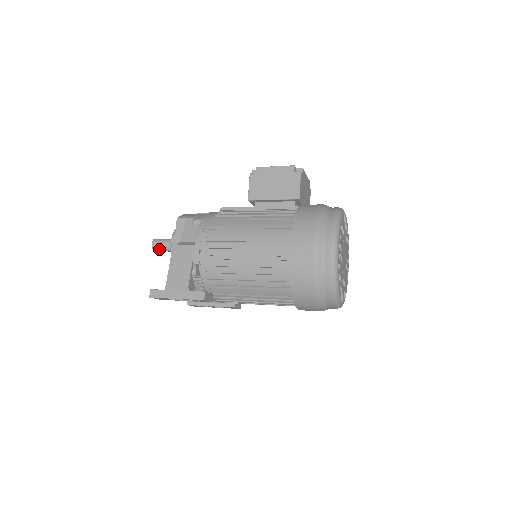
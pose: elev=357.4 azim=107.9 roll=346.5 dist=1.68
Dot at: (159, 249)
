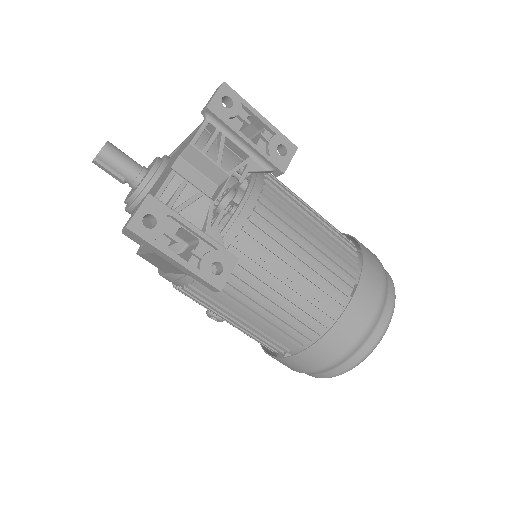
Dot at: (118, 150)
